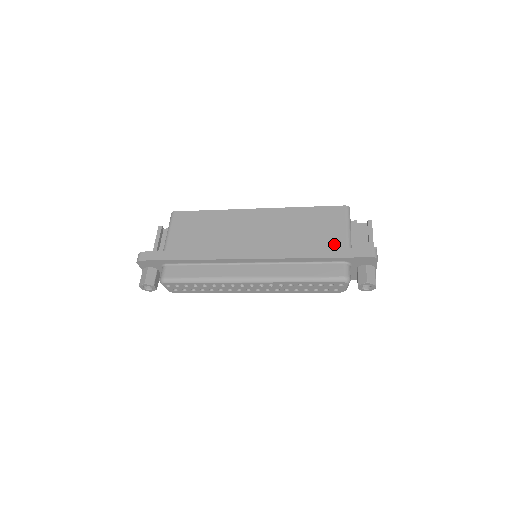
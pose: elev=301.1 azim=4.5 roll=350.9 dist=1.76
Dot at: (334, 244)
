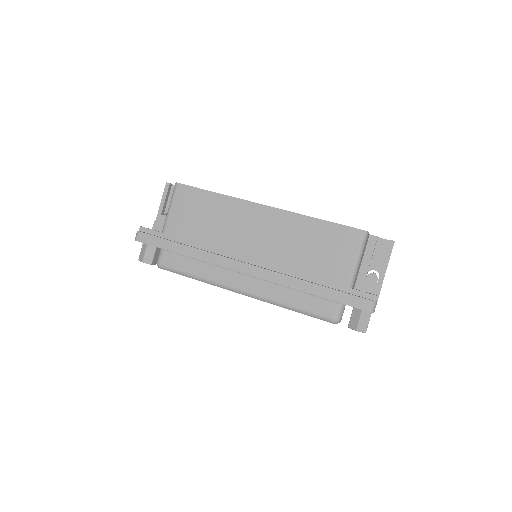
Dot at: (335, 278)
